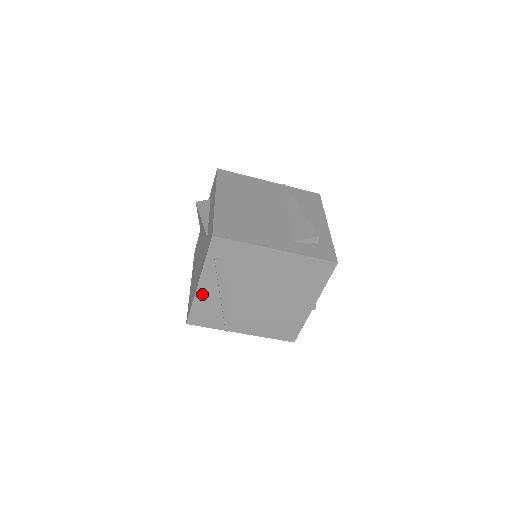
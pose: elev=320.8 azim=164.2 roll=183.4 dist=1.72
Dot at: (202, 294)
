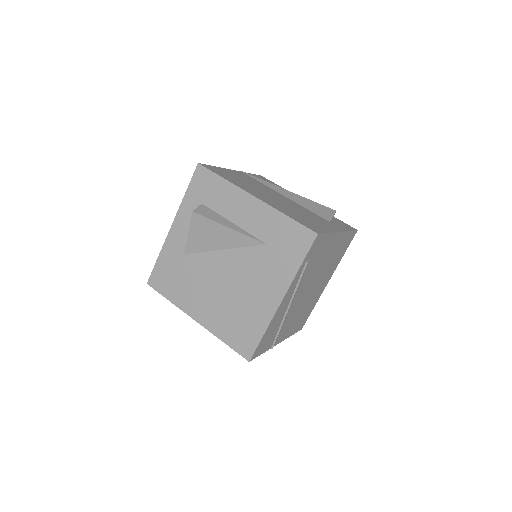
Dot at: (278, 313)
